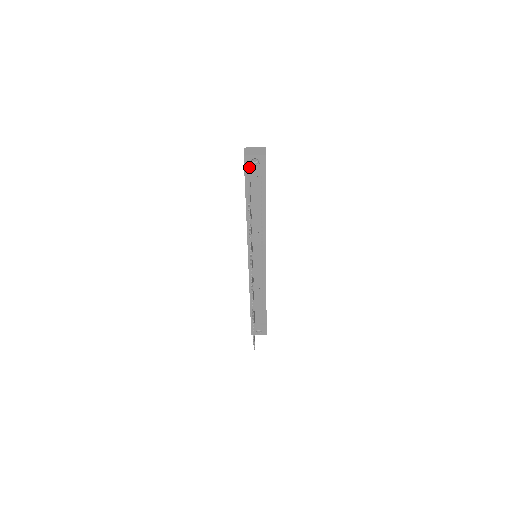
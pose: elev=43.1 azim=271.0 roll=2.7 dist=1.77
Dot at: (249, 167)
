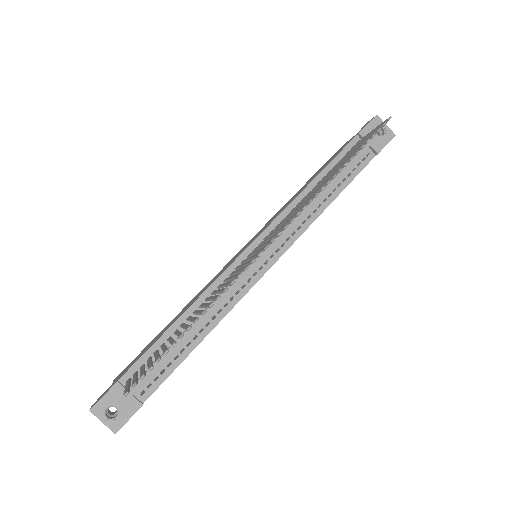
Dot at: (371, 130)
